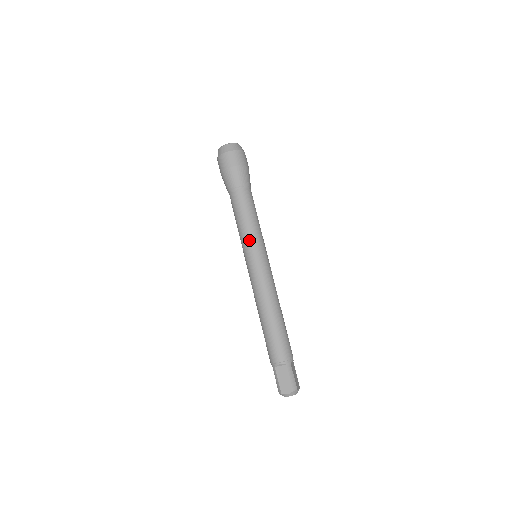
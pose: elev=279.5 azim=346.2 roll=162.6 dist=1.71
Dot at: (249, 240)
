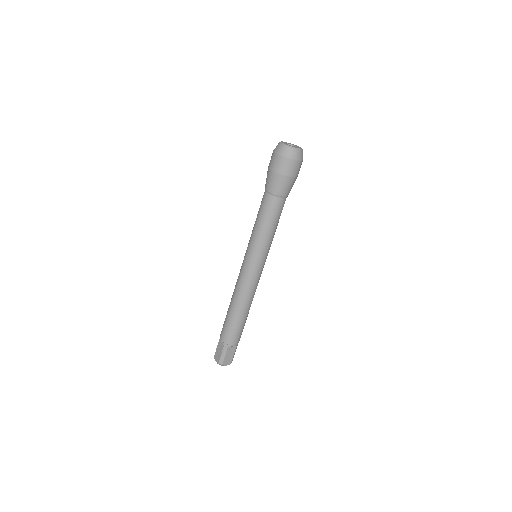
Dot at: (266, 248)
